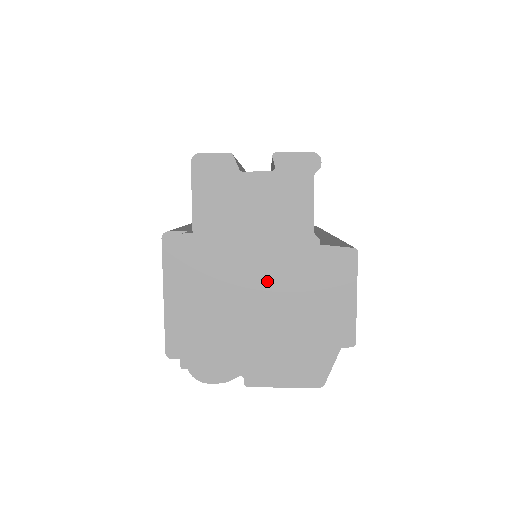
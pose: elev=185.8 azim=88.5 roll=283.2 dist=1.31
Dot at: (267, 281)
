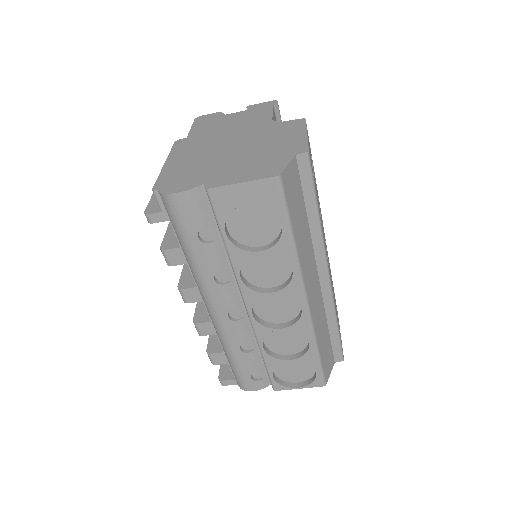
Dot at: (235, 142)
